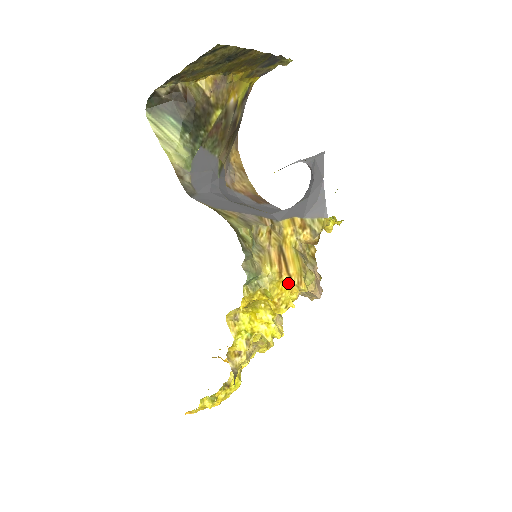
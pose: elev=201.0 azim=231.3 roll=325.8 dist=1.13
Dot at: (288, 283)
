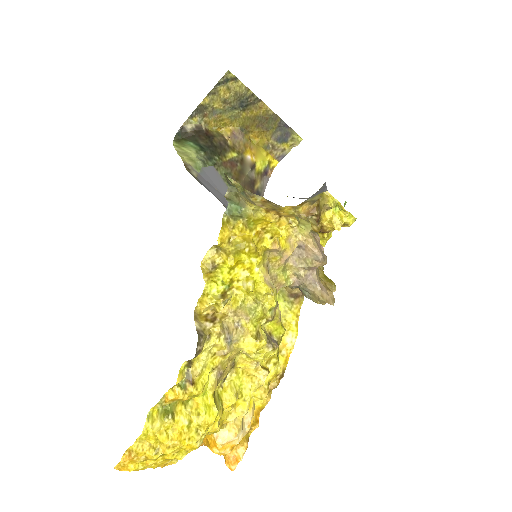
Dot at: (276, 218)
